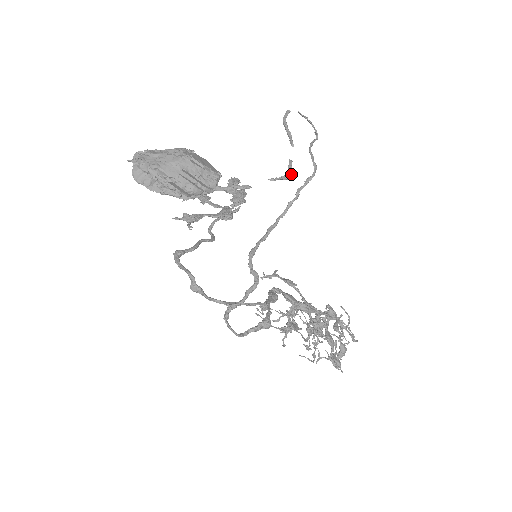
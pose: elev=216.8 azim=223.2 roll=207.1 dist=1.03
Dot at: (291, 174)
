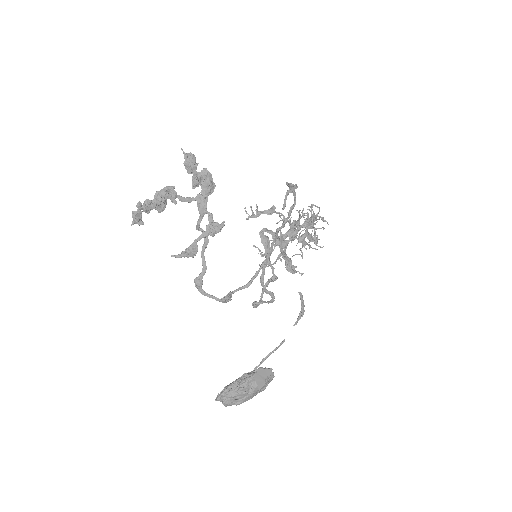
Dot at: (304, 306)
